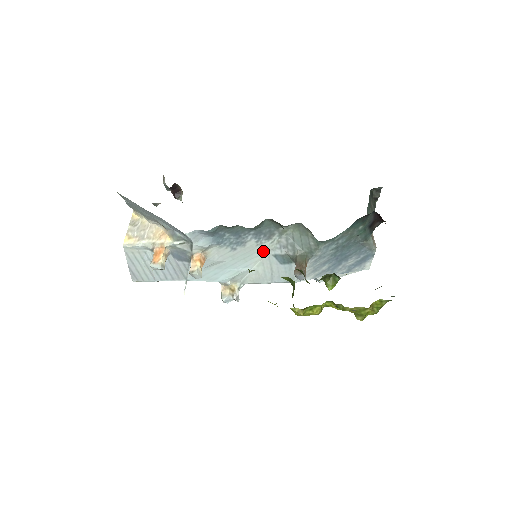
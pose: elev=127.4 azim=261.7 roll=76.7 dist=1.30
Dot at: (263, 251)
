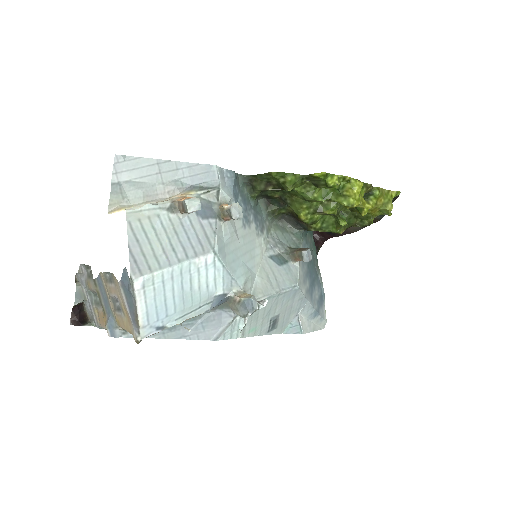
Dot at: (260, 250)
